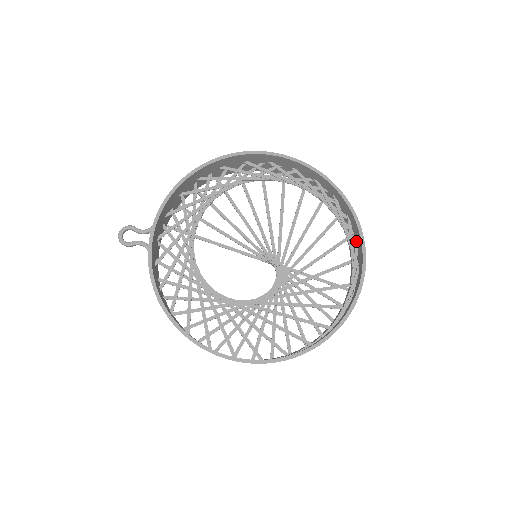
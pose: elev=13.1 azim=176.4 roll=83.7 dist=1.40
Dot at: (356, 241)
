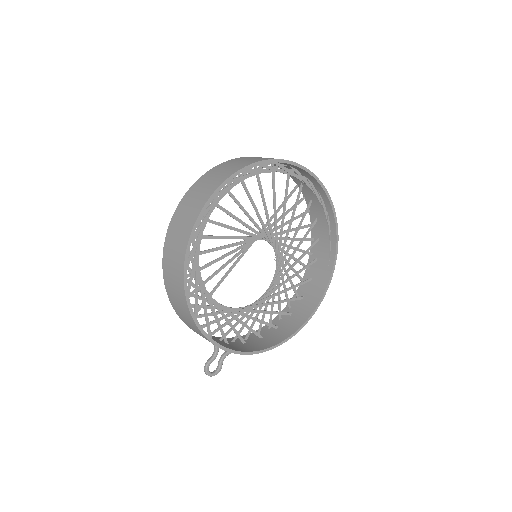
Dot at: (292, 168)
